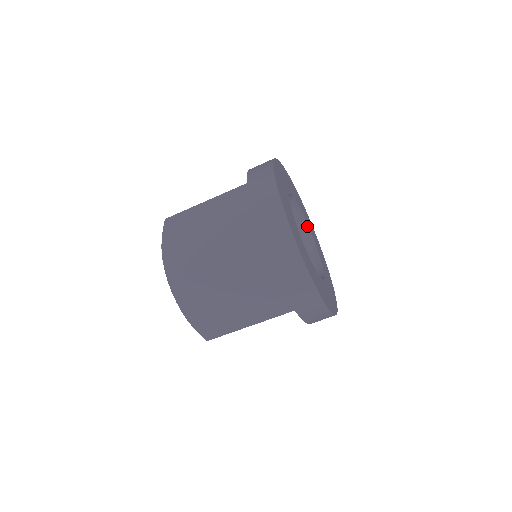
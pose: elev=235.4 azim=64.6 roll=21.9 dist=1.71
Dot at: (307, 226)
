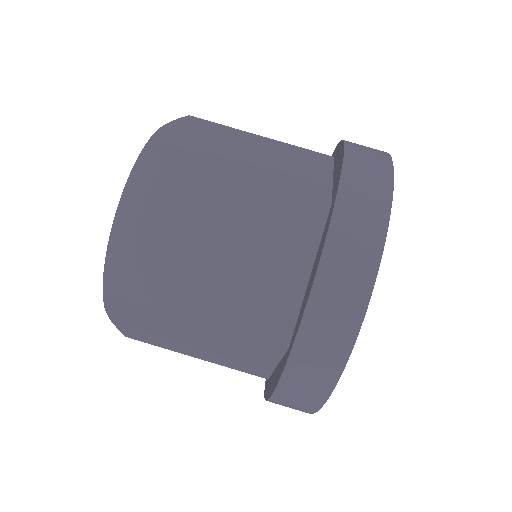
Dot at: occluded
